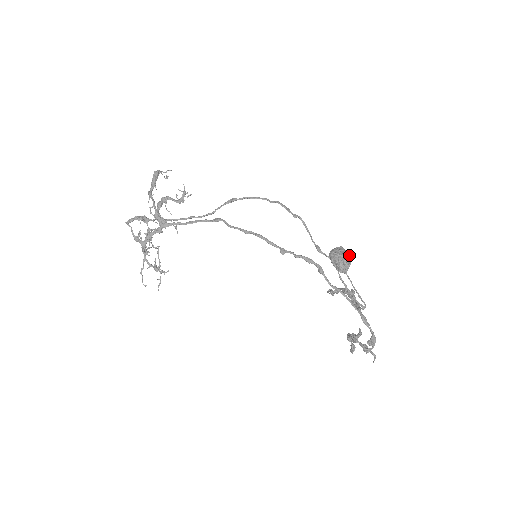
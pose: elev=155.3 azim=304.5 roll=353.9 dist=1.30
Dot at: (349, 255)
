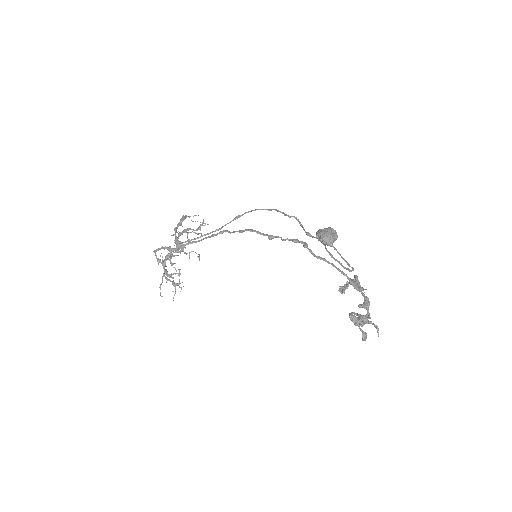
Dot at: (335, 231)
